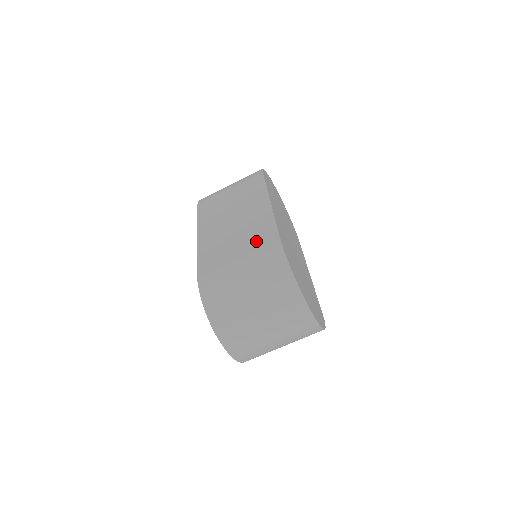
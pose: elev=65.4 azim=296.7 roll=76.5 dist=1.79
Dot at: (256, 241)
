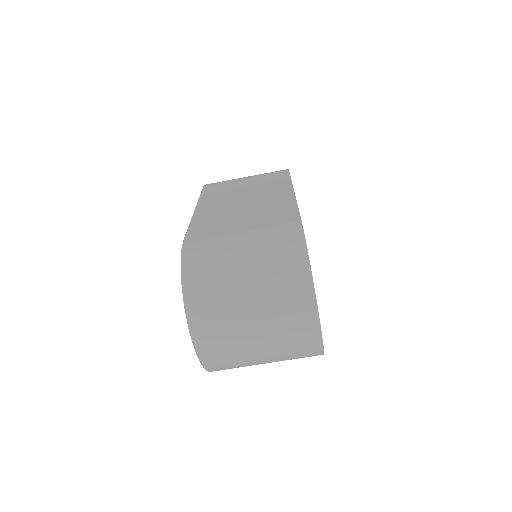
Dot at: (269, 218)
